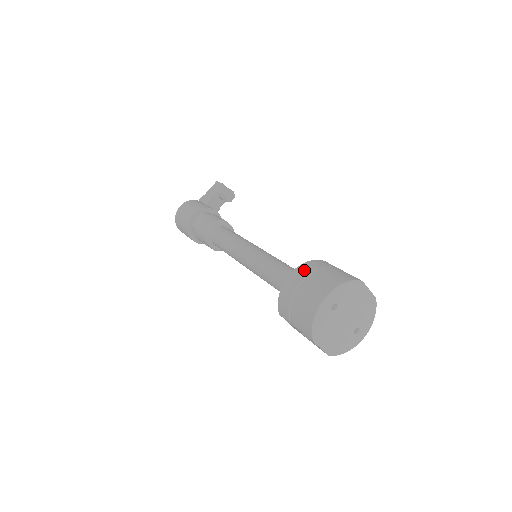
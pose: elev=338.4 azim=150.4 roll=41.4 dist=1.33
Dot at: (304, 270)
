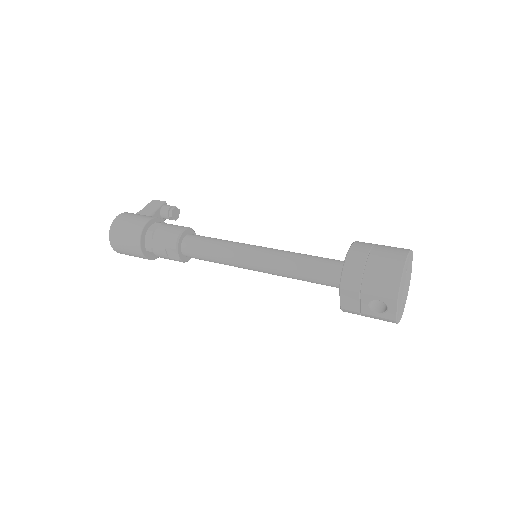
Dot at: (363, 244)
